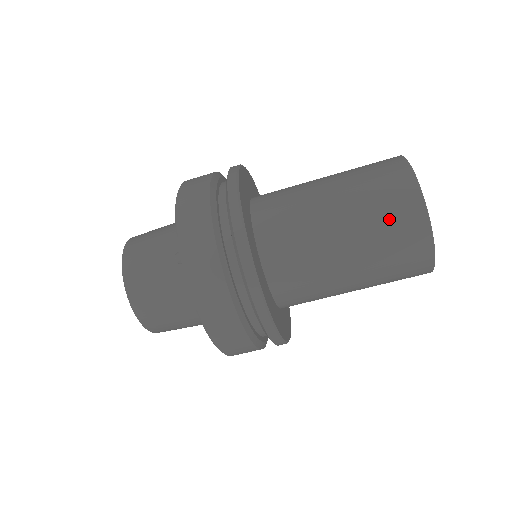
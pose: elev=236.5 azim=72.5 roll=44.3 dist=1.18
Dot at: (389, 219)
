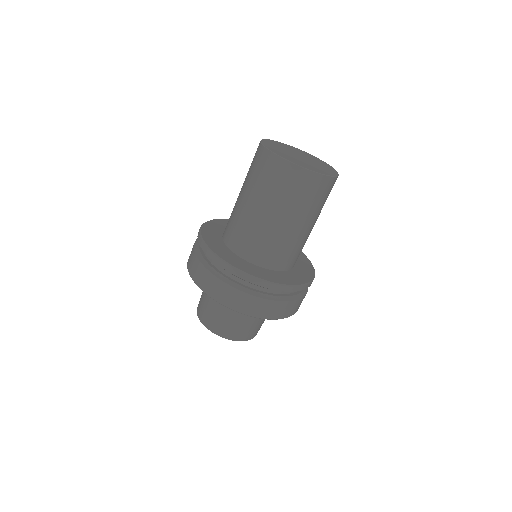
Dot at: (311, 196)
